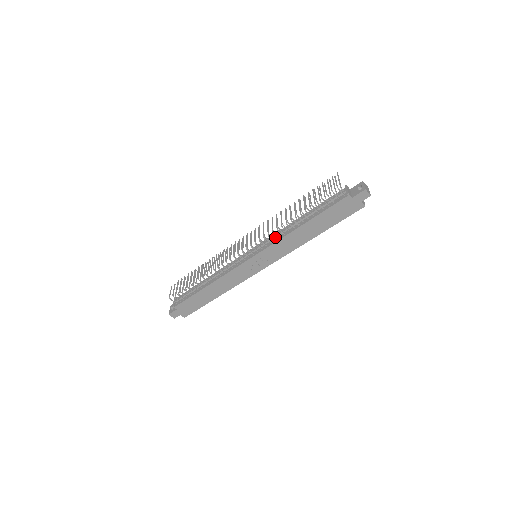
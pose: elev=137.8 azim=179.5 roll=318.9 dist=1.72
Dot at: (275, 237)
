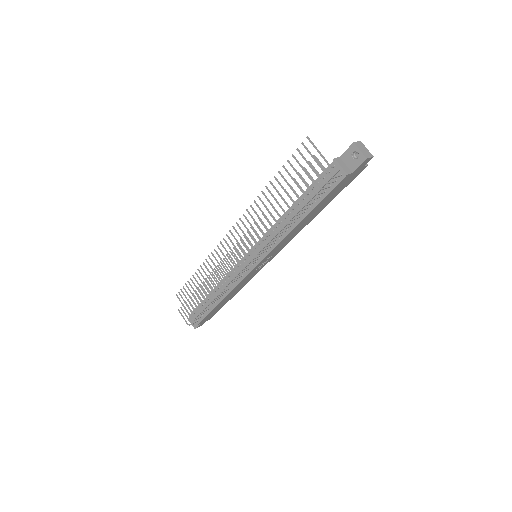
Dot at: occluded
